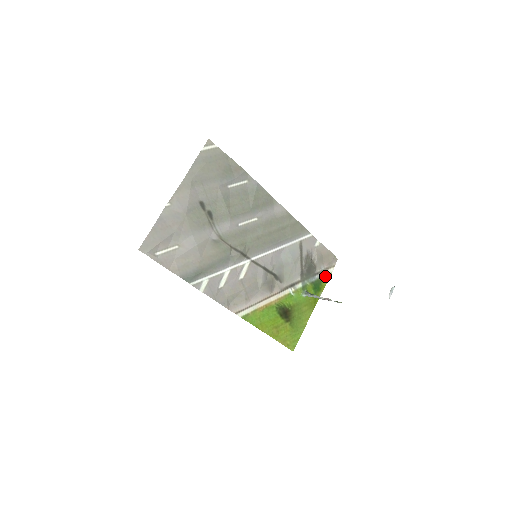
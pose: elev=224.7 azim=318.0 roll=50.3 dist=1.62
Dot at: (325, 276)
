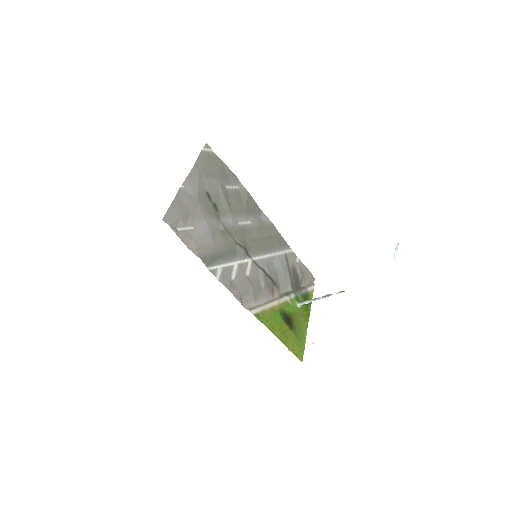
Dot at: (309, 292)
